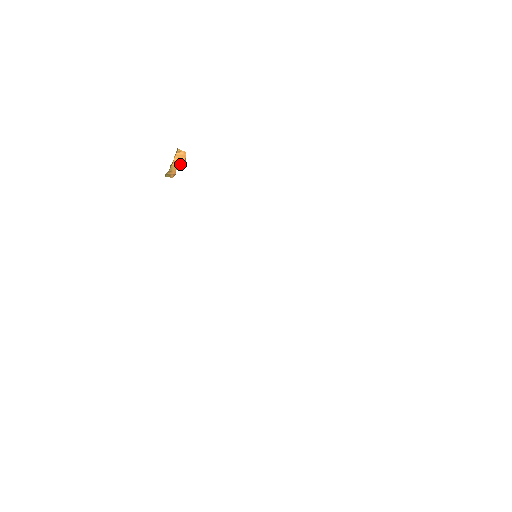
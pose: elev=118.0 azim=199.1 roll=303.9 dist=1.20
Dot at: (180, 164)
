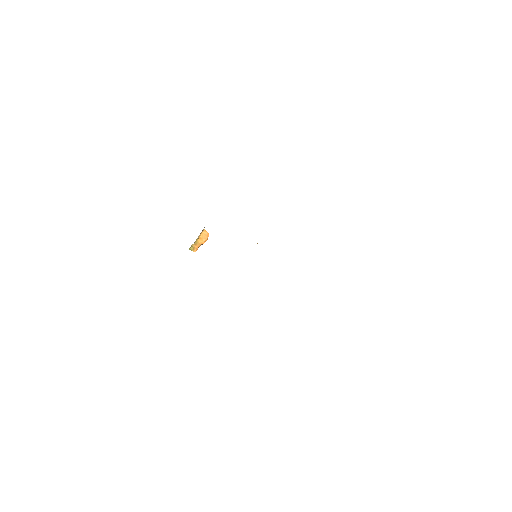
Dot at: (203, 241)
